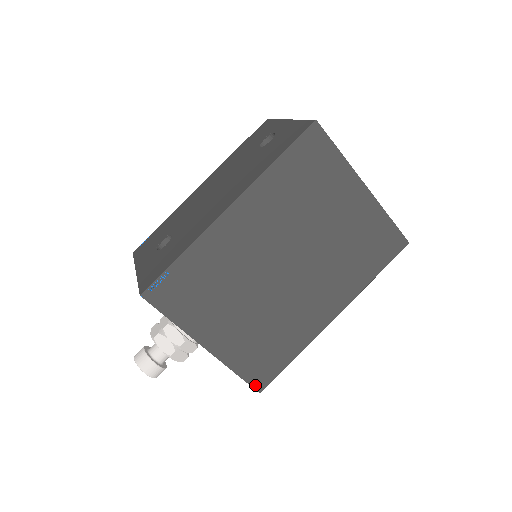
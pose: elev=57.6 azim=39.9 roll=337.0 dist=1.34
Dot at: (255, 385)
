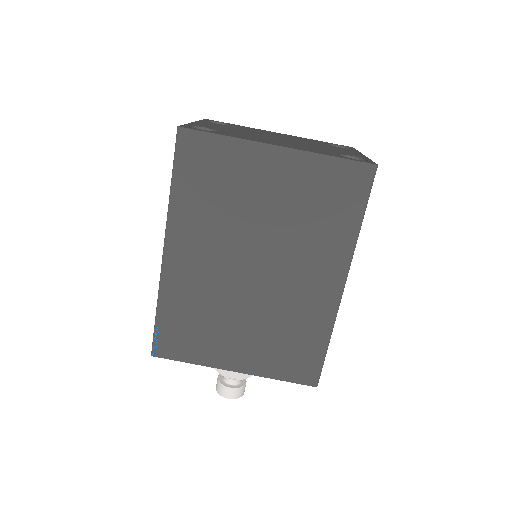
Dot at: (306, 382)
